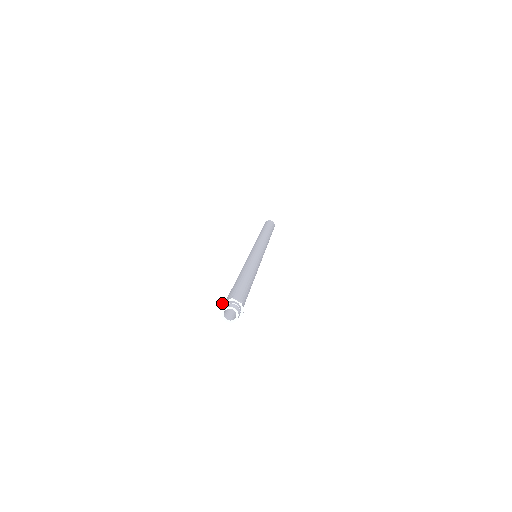
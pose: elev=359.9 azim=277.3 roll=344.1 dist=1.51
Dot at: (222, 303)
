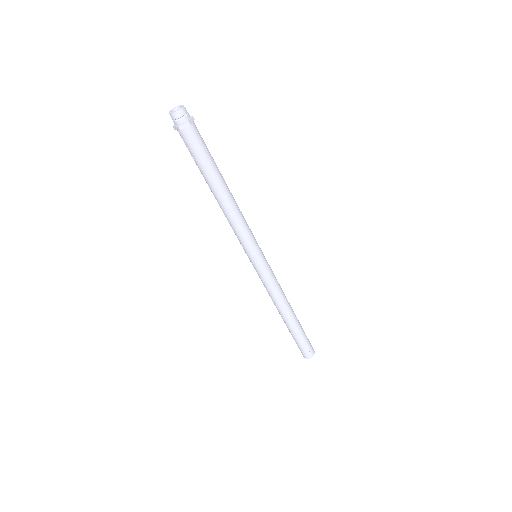
Dot at: occluded
